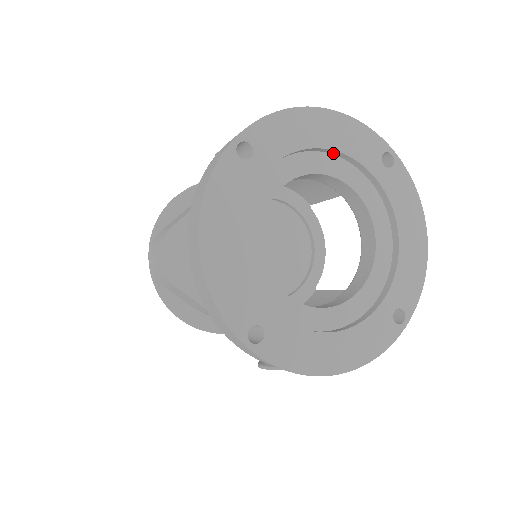
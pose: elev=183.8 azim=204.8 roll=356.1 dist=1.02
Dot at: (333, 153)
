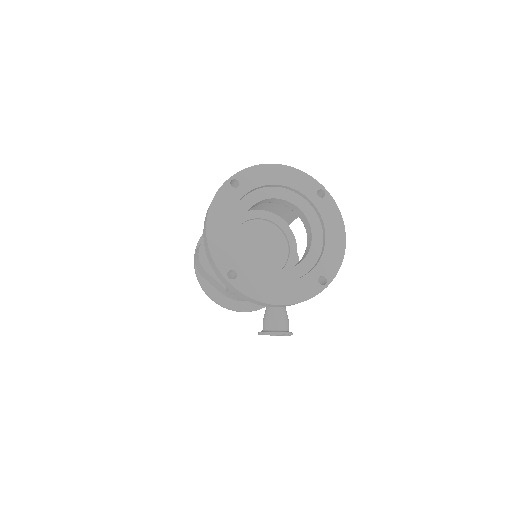
Dot at: (287, 188)
